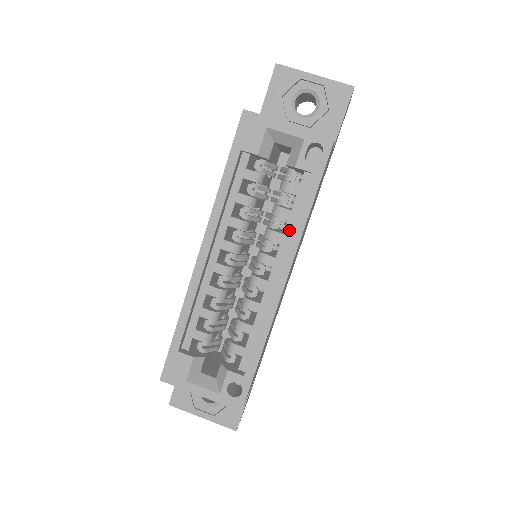
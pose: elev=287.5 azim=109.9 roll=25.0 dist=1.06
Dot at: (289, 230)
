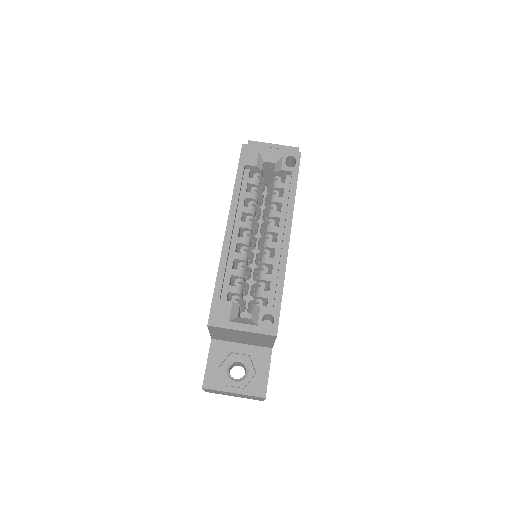
Dot at: (284, 209)
